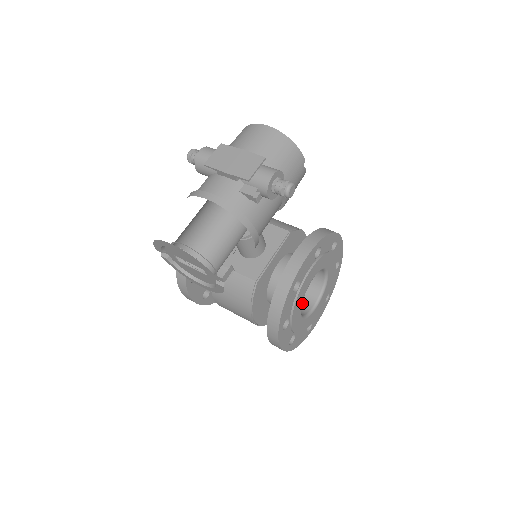
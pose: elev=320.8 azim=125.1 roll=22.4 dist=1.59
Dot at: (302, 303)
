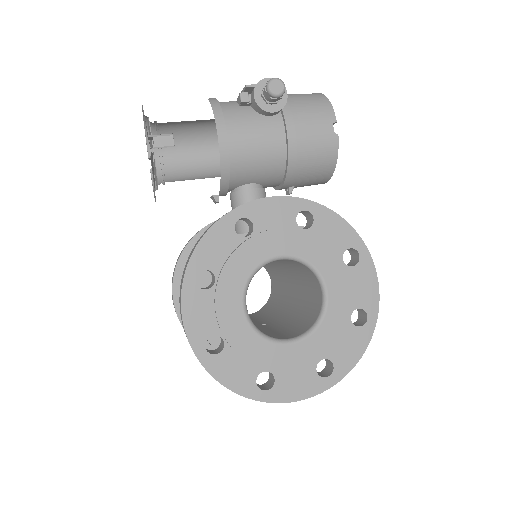
Dot at: (275, 335)
